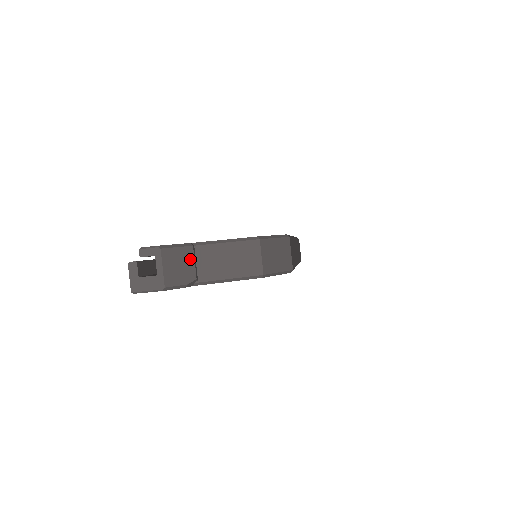
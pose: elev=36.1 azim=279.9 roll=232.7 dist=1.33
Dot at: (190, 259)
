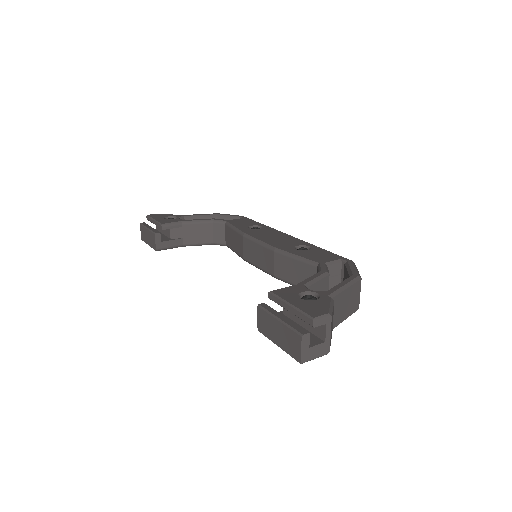
Dot at: (333, 314)
